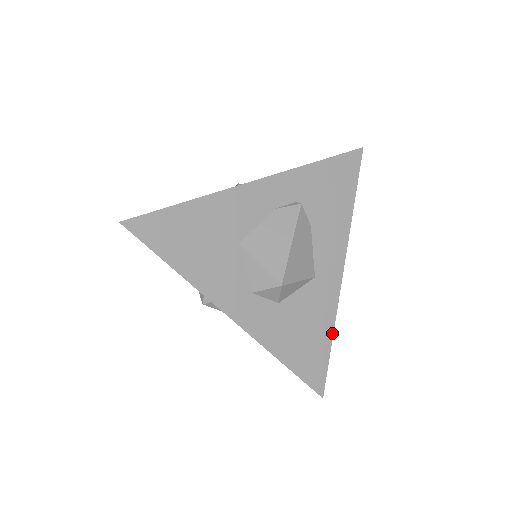
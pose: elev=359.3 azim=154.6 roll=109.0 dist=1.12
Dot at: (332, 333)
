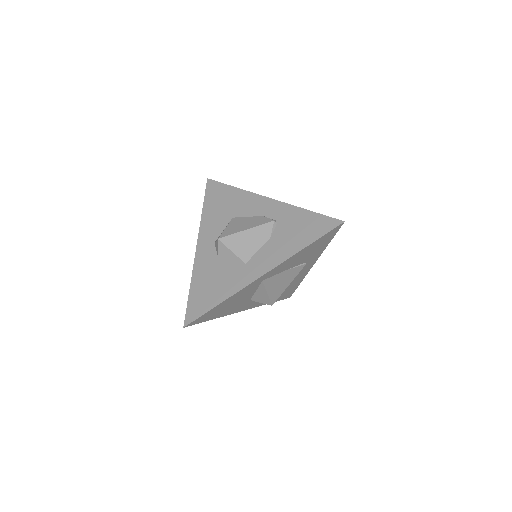
Dot at: (223, 301)
